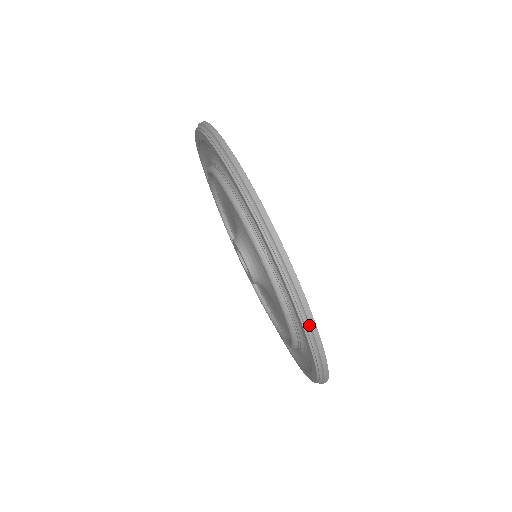
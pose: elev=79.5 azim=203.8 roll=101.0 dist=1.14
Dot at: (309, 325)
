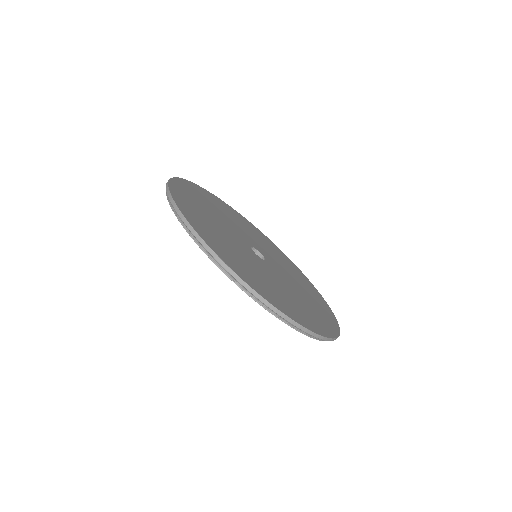
Dot at: (320, 339)
